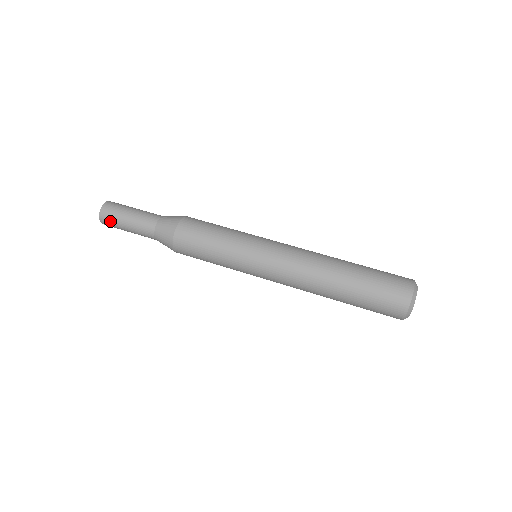
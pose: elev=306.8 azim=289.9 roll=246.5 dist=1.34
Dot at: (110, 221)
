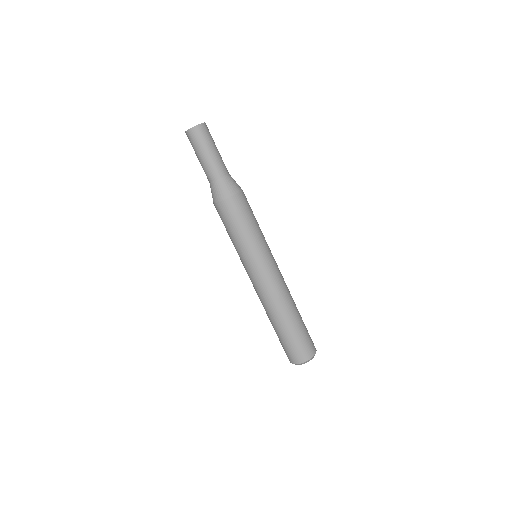
Dot at: (193, 140)
